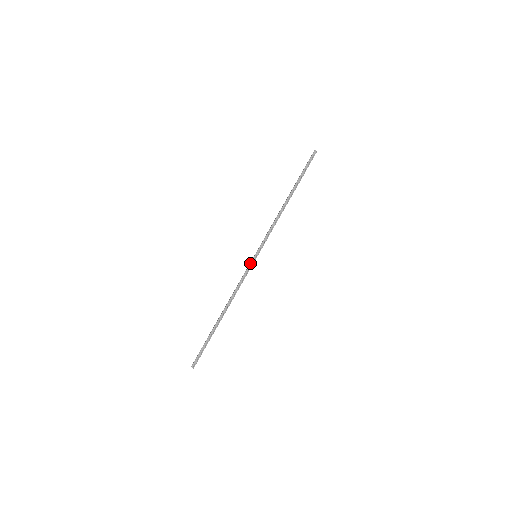
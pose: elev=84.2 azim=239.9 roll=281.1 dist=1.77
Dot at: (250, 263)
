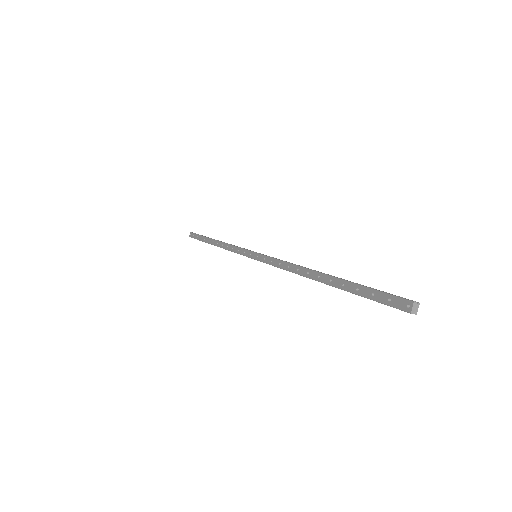
Dot at: occluded
